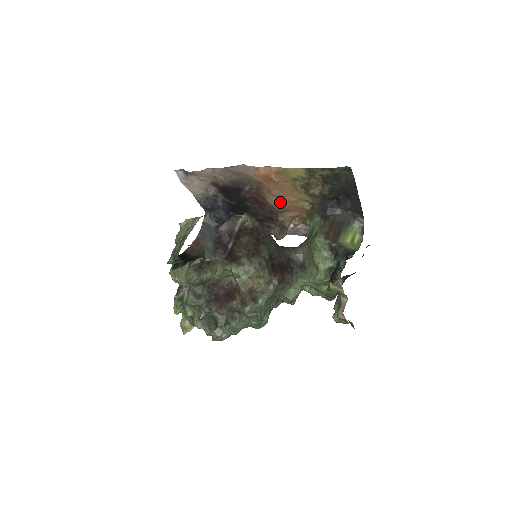
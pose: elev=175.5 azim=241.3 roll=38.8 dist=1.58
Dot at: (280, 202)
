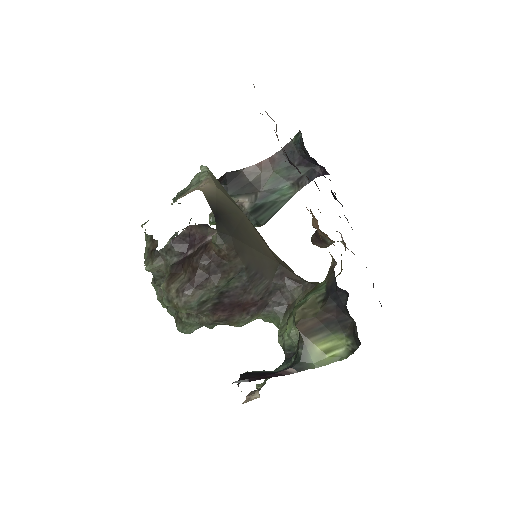
Dot at: (317, 222)
